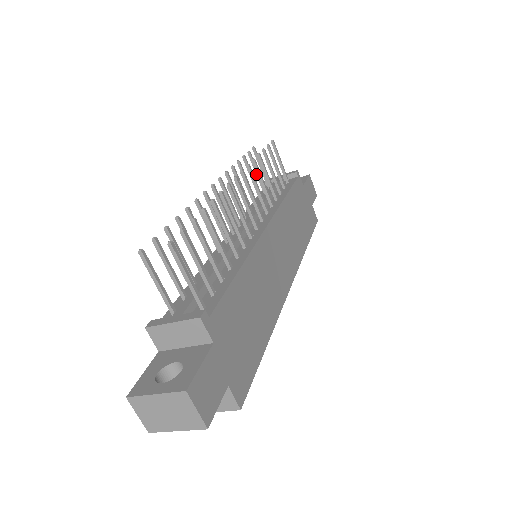
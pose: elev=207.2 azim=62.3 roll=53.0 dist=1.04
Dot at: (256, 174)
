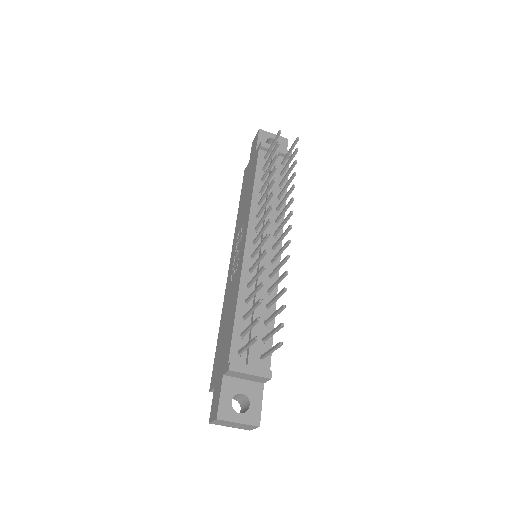
Dot at: (270, 157)
